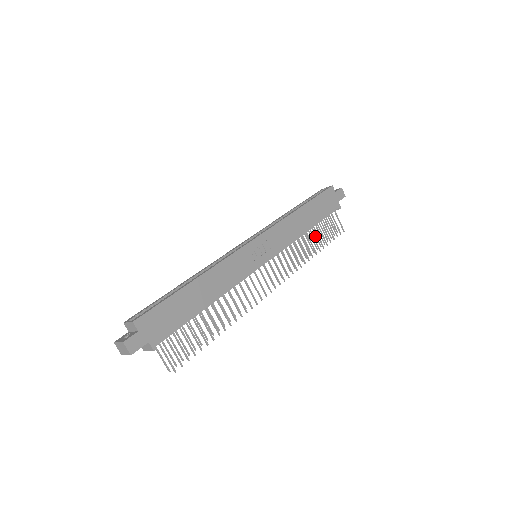
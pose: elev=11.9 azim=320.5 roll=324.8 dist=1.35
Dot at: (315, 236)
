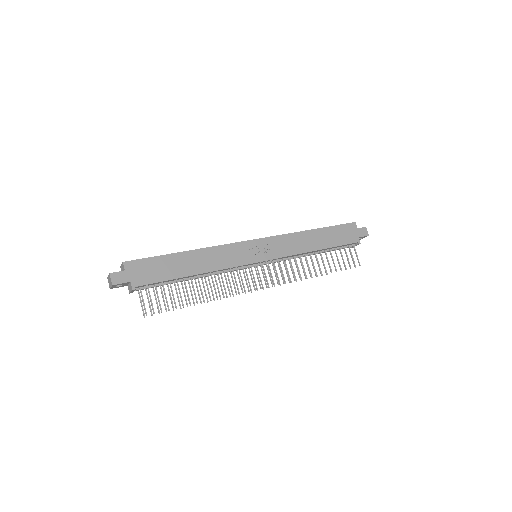
Dot at: occluded
